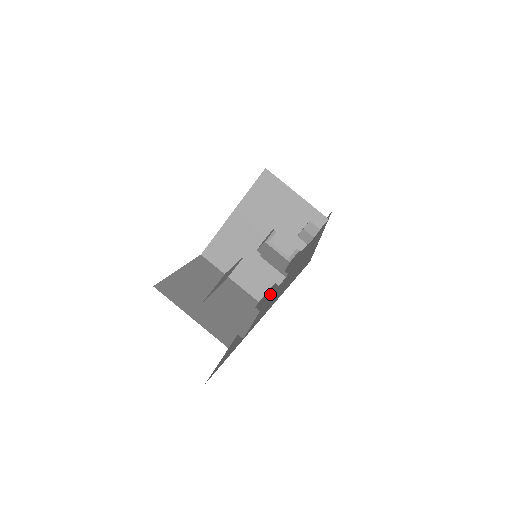
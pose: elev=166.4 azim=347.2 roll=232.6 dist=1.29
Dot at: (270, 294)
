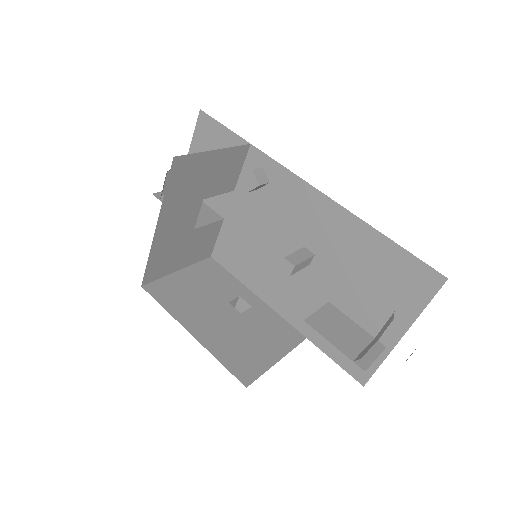
Dot at: occluded
